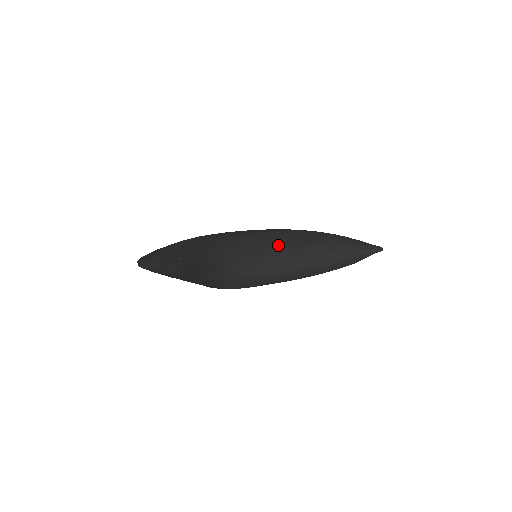
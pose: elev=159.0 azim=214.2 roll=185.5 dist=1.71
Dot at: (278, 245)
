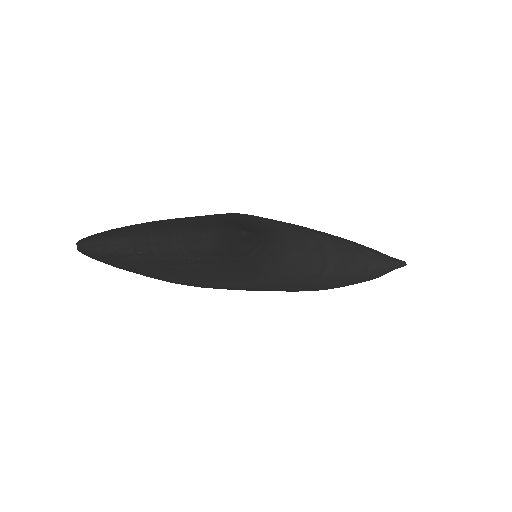
Dot at: (311, 232)
